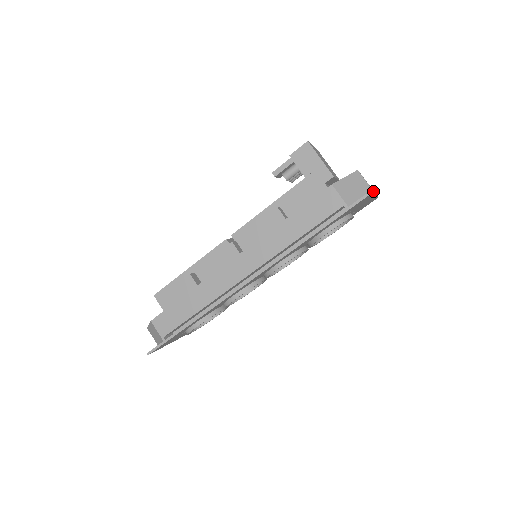
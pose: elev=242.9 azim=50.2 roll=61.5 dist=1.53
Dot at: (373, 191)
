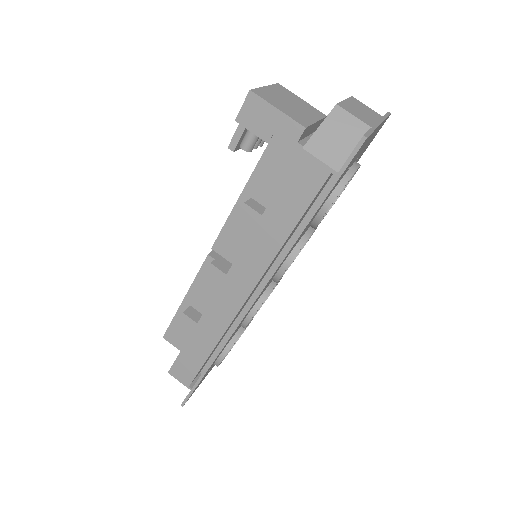
Dot at: (366, 137)
